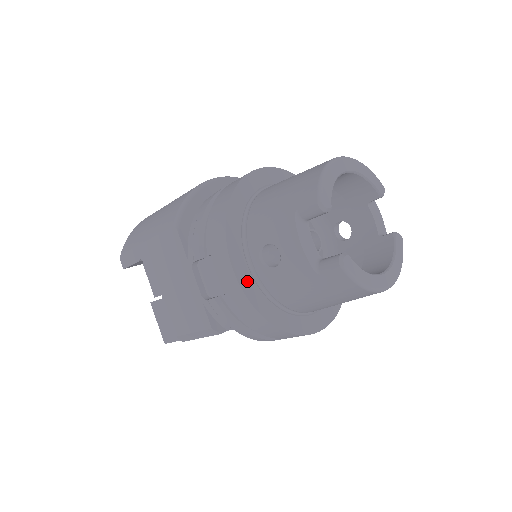
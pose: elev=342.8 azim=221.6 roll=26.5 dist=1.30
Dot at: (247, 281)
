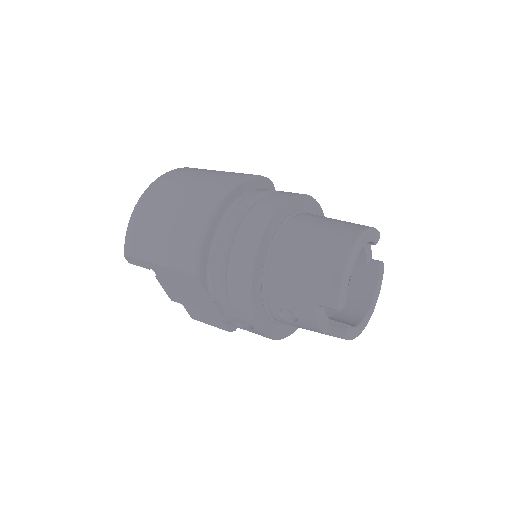
Dot at: (266, 325)
